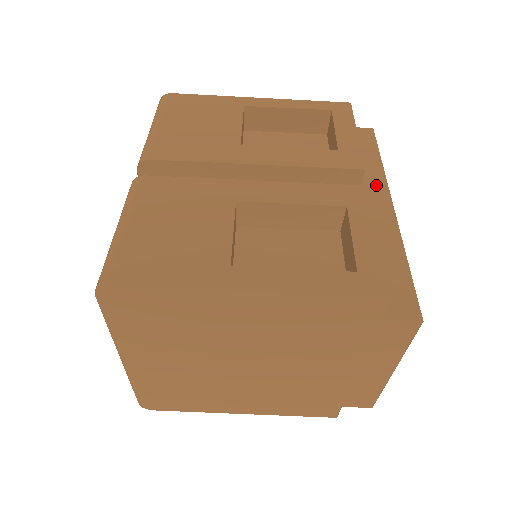
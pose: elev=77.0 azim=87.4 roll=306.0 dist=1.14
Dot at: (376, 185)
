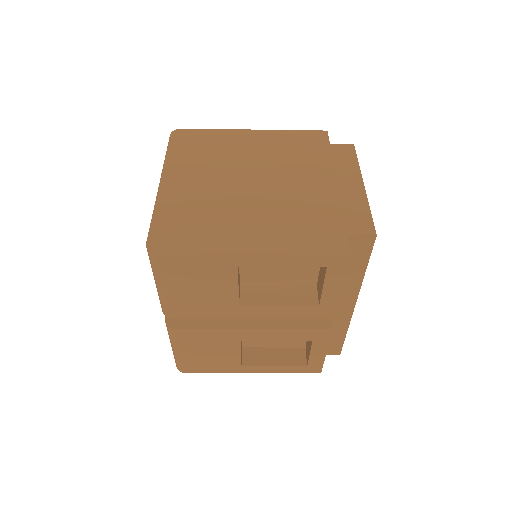
Dot at: (350, 292)
